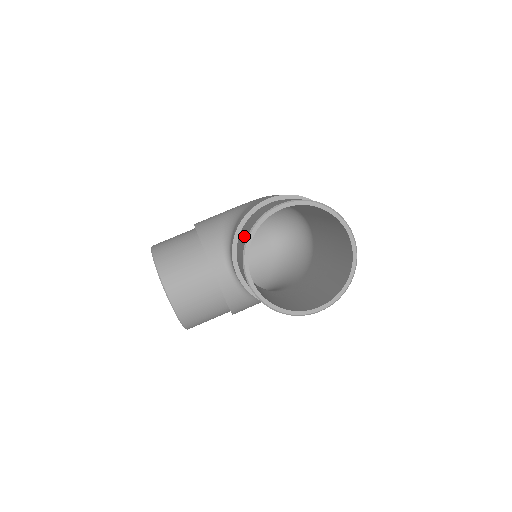
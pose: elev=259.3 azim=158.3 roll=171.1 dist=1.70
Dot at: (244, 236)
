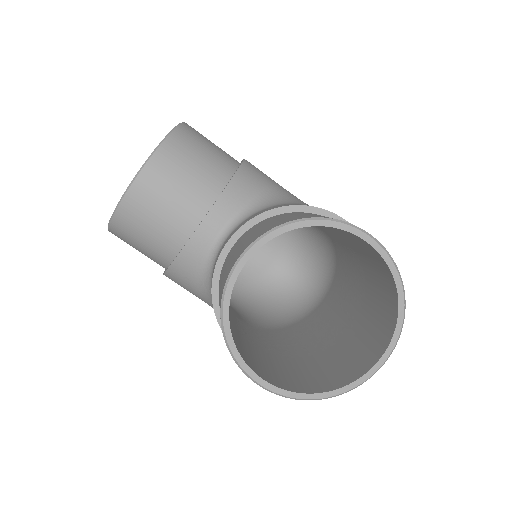
Dot at: (293, 216)
